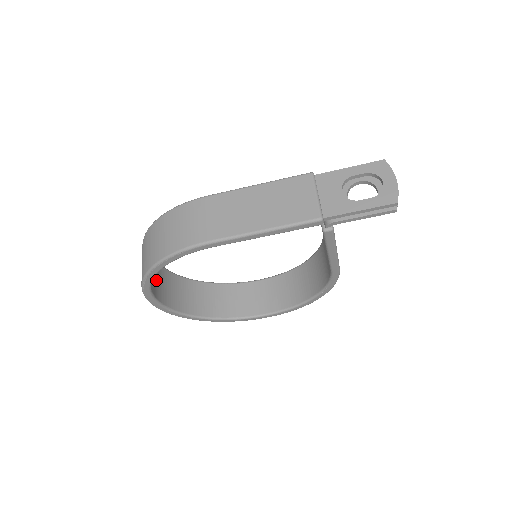
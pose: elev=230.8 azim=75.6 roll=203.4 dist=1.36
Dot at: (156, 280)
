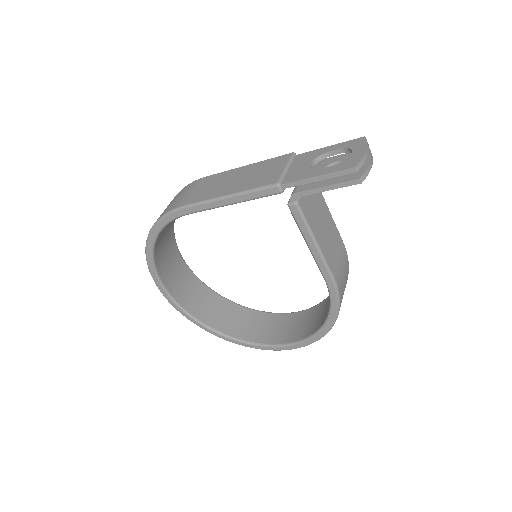
Dot at: (174, 274)
